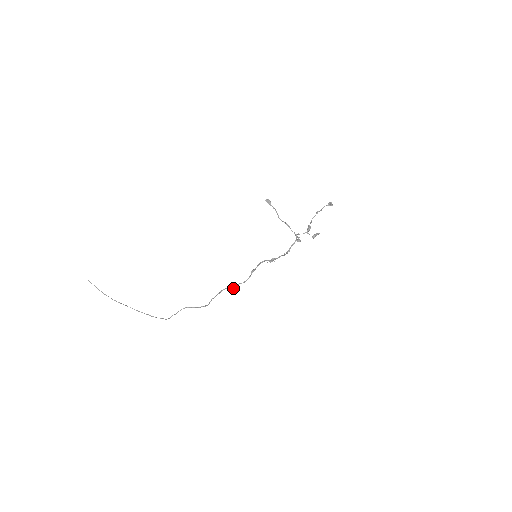
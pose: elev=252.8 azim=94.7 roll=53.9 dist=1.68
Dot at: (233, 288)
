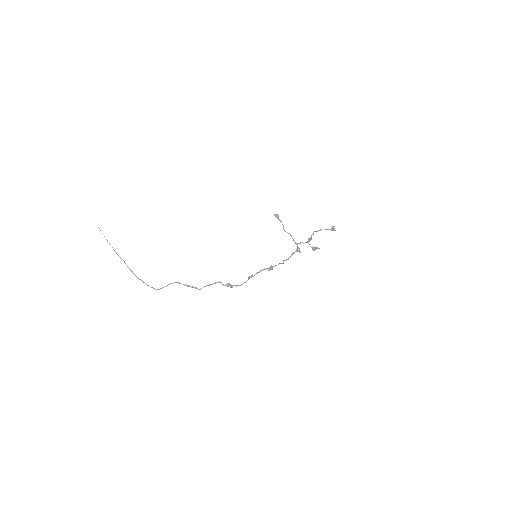
Dot at: (228, 286)
